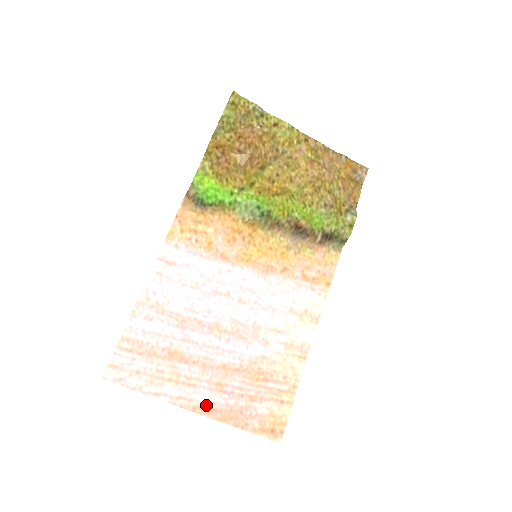
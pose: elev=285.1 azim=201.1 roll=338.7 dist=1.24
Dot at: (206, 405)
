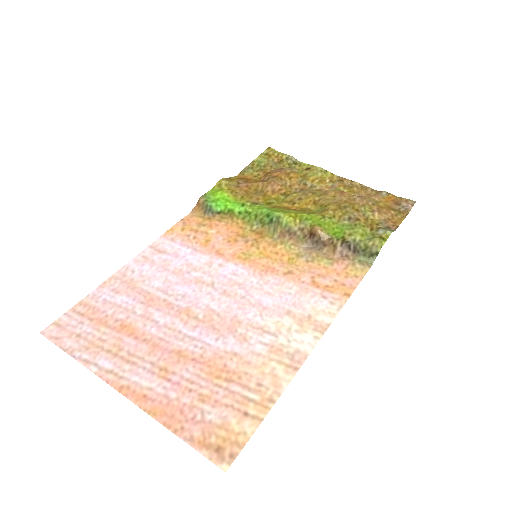
Dot at: (138, 388)
